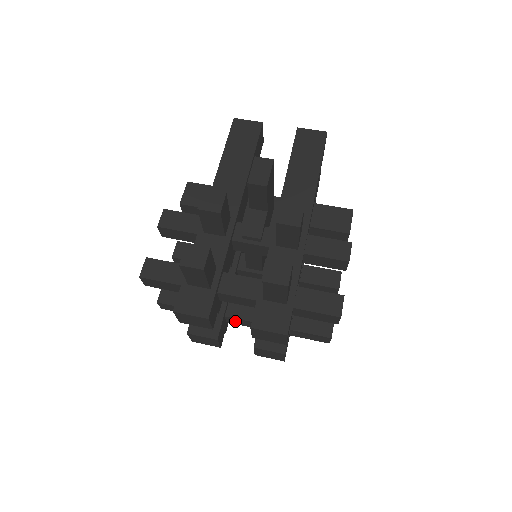
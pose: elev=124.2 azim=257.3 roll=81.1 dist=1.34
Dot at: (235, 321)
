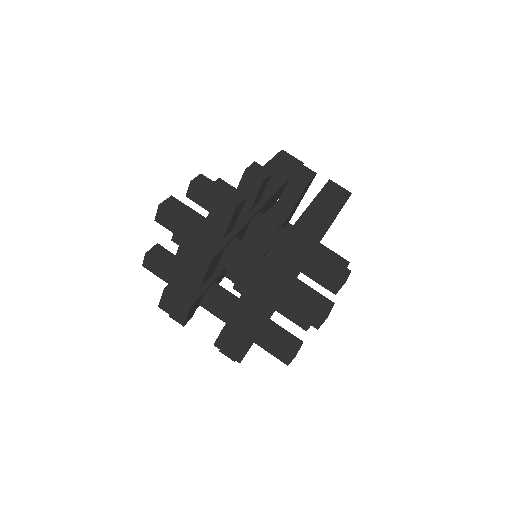
Dot at: (210, 305)
